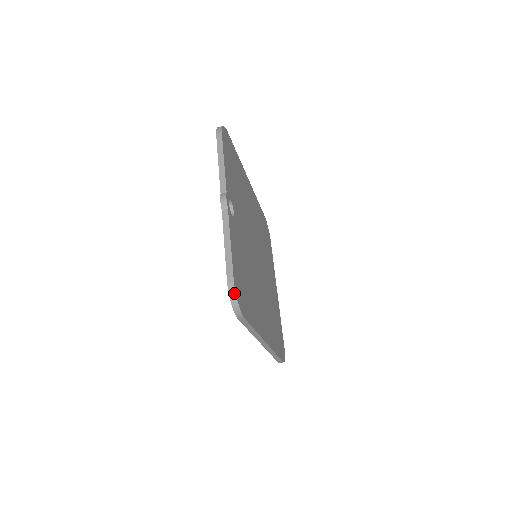
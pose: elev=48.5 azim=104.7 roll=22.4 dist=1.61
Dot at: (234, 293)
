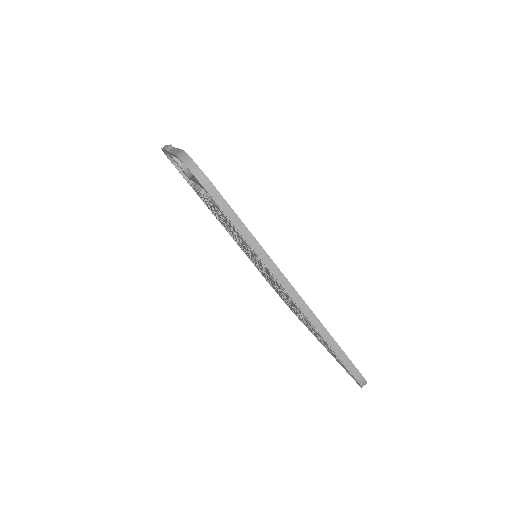
Dot at: (185, 155)
